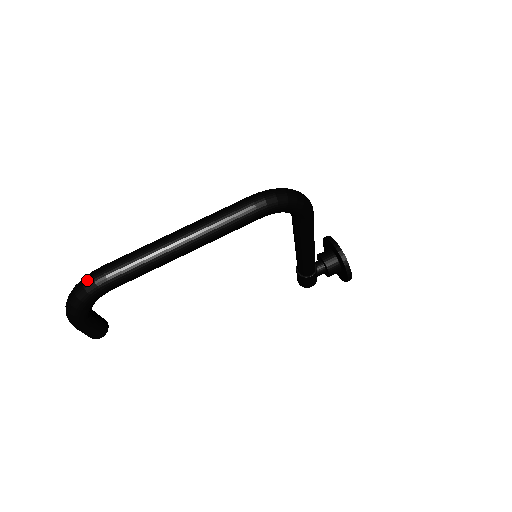
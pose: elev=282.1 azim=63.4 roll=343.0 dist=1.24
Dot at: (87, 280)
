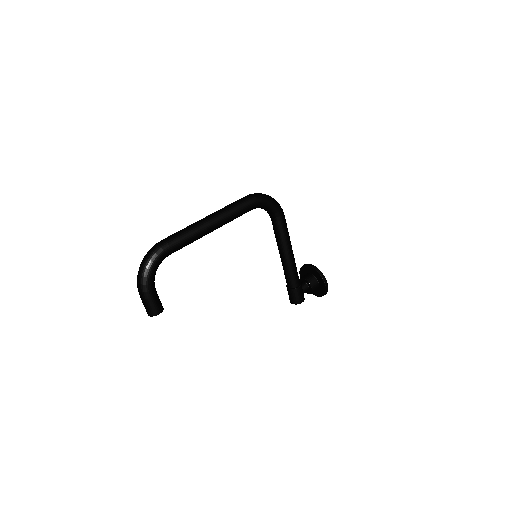
Dot at: (153, 247)
